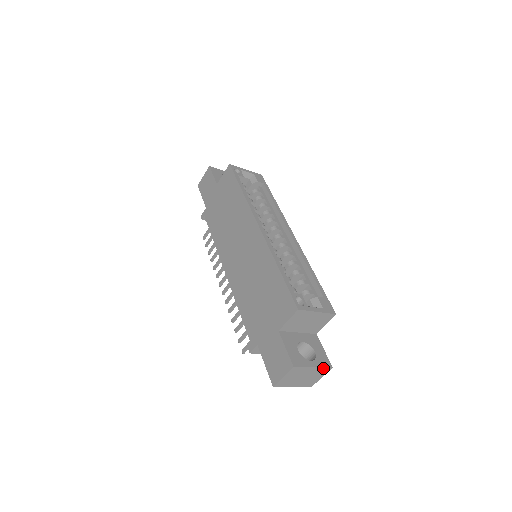
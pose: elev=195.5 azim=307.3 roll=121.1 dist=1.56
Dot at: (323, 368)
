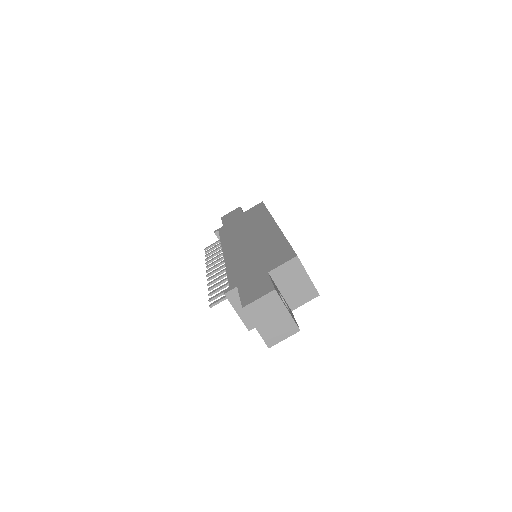
Dot at: (293, 322)
